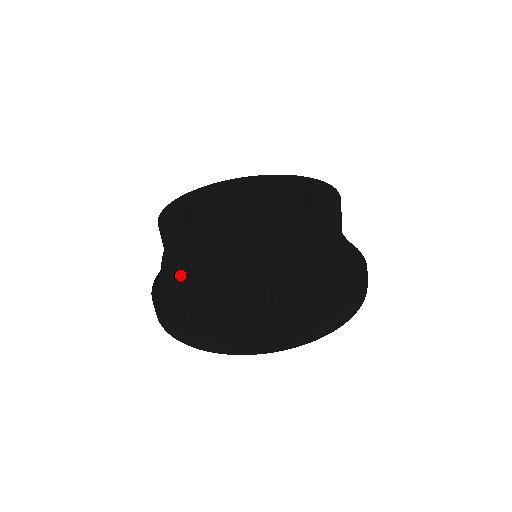
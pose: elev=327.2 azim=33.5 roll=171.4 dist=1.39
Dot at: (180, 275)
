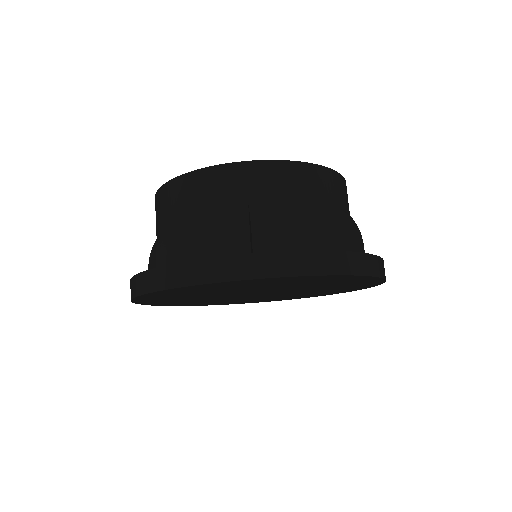
Dot at: occluded
